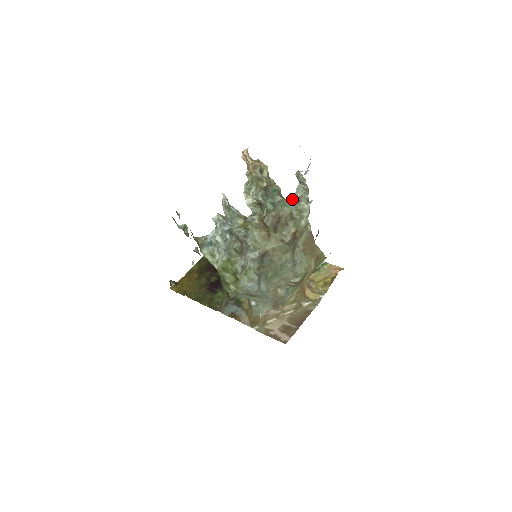
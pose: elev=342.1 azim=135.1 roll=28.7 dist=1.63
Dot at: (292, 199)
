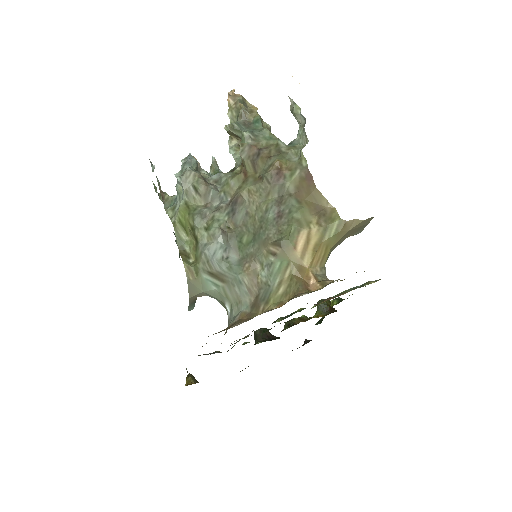
Dot at: (289, 143)
